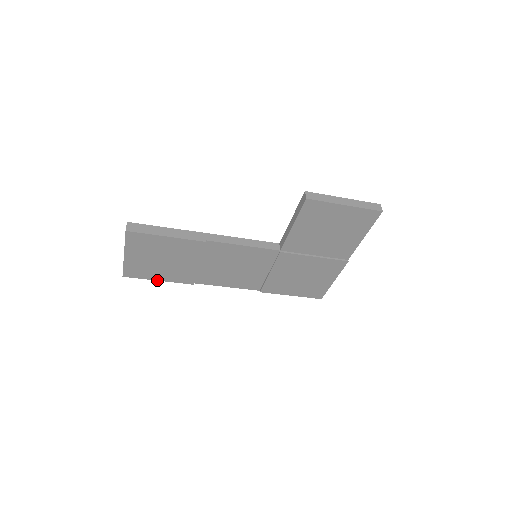
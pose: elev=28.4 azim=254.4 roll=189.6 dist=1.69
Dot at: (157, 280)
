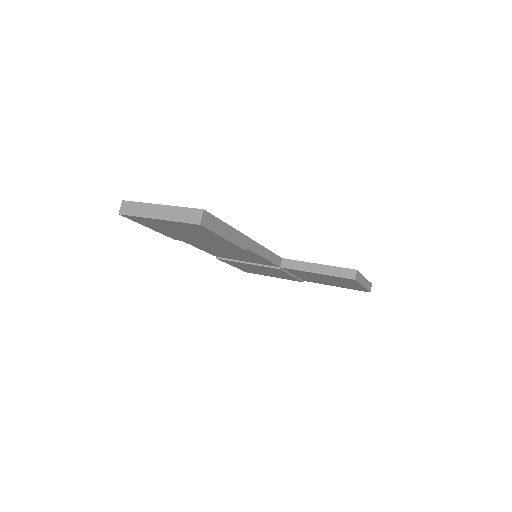
Dot at: (148, 227)
